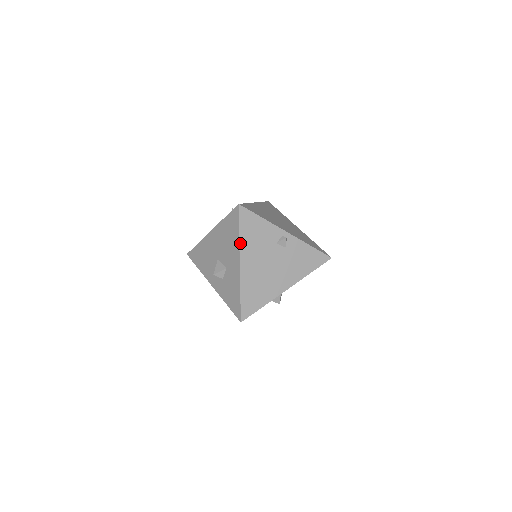
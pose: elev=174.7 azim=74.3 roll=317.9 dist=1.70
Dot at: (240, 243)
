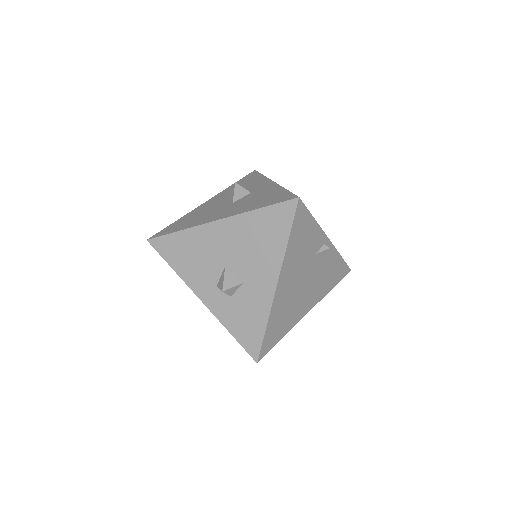
Dot at: (285, 255)
